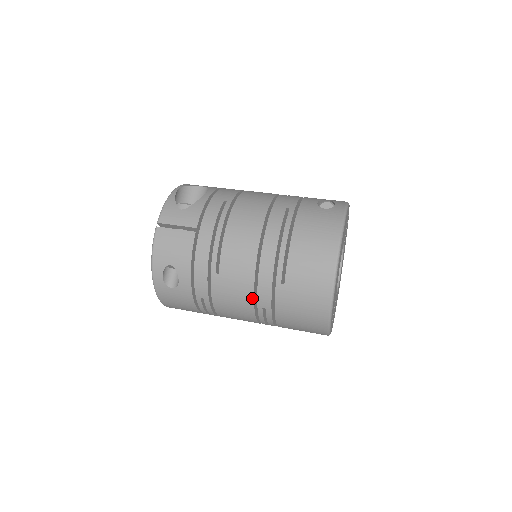
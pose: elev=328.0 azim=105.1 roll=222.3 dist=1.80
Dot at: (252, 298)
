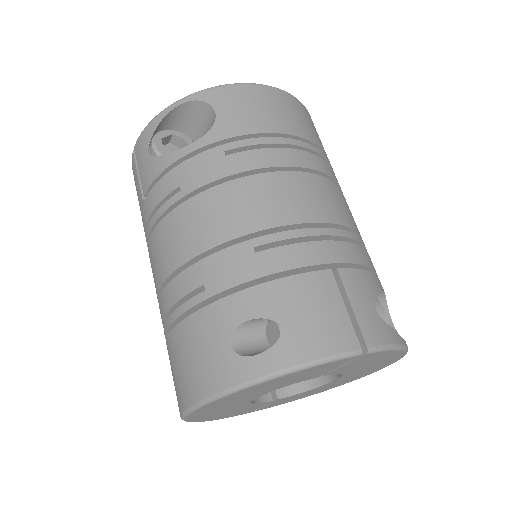
Dot at: occluded
